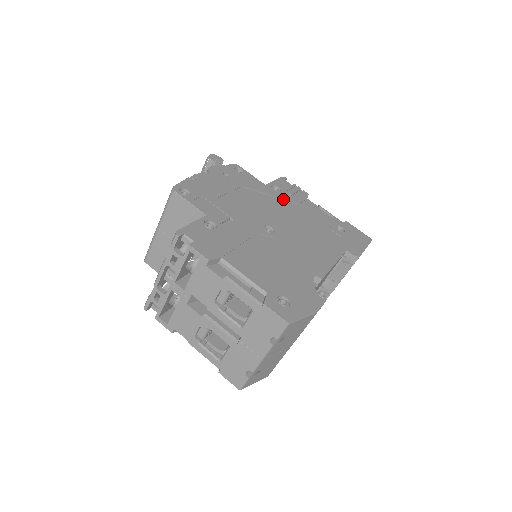
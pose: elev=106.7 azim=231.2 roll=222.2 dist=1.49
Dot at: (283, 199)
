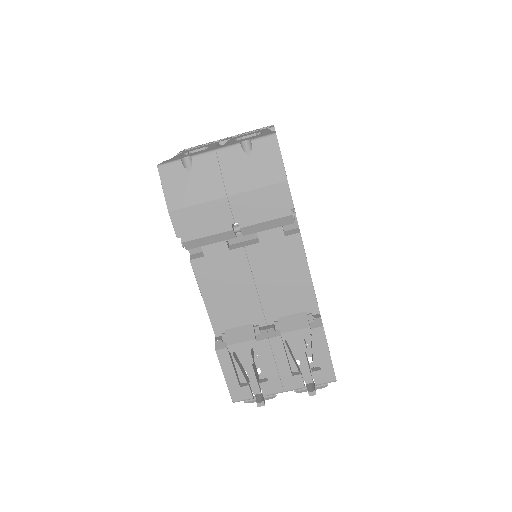
Dot at: occluded
